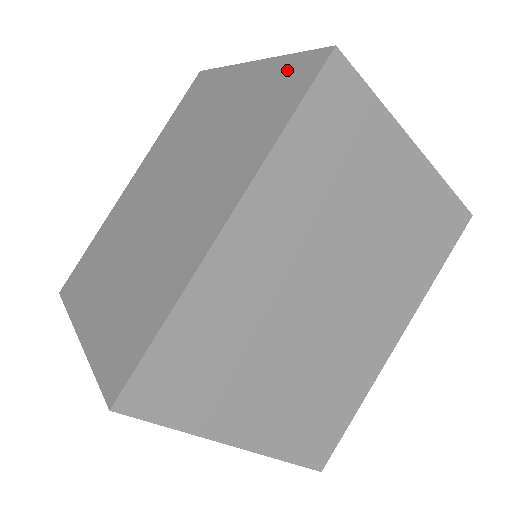
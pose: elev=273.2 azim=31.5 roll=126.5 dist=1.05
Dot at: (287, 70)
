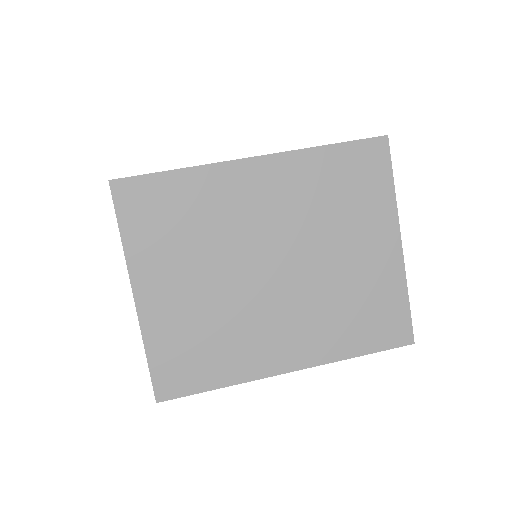
Dot at: occluded
